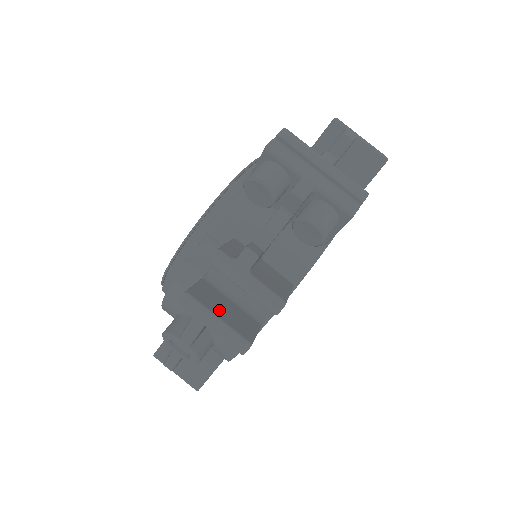
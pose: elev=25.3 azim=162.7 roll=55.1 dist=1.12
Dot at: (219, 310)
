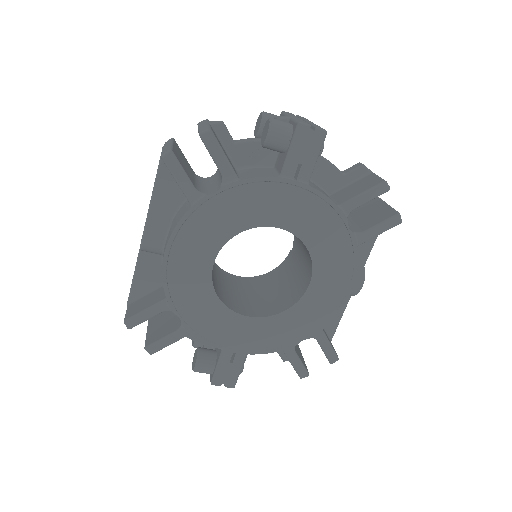
Dot at: (179, 153)
